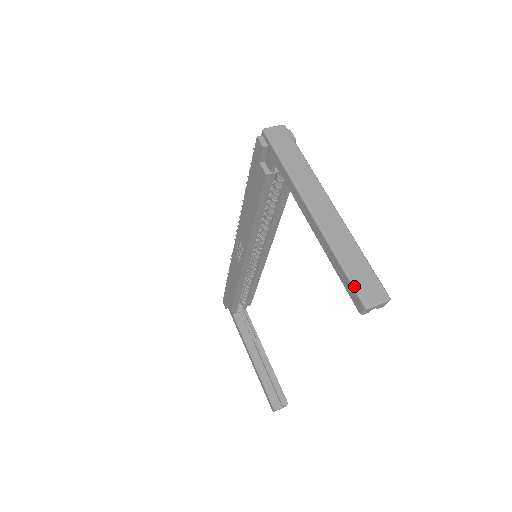
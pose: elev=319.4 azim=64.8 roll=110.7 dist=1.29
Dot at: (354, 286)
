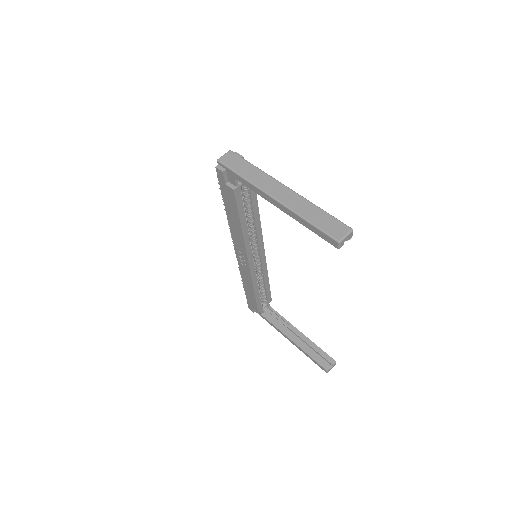
Dot at: (325, 232)
